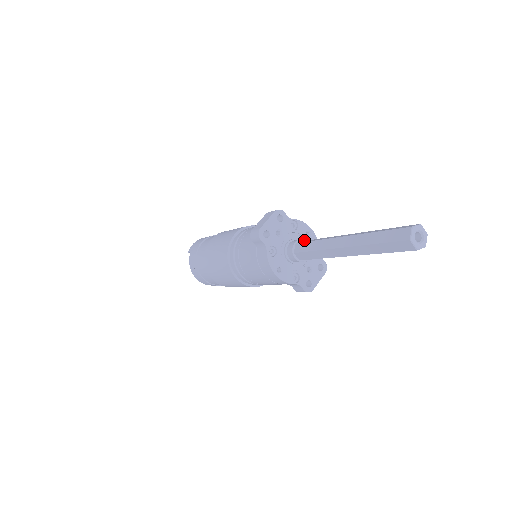
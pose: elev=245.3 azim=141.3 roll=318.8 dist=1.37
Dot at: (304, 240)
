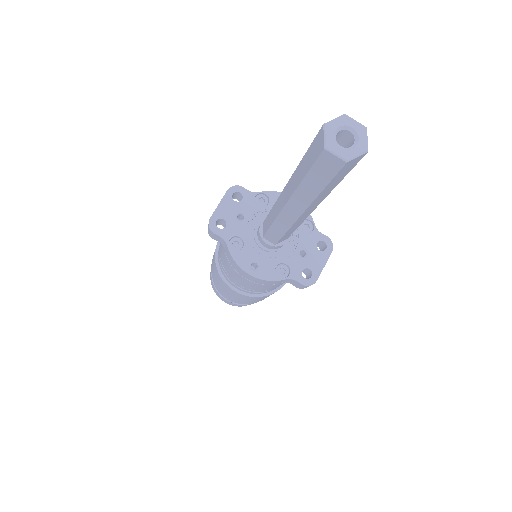
Dot at: occluded
